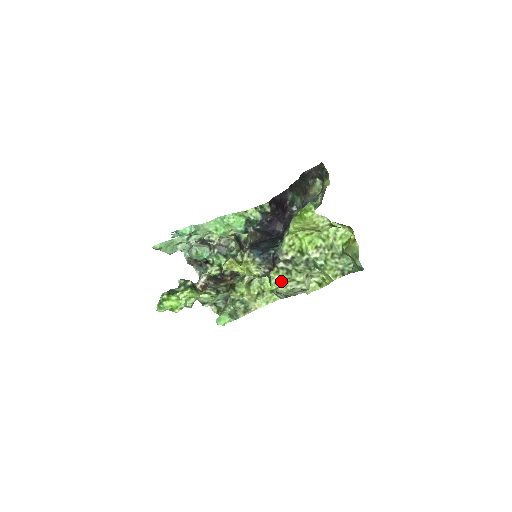
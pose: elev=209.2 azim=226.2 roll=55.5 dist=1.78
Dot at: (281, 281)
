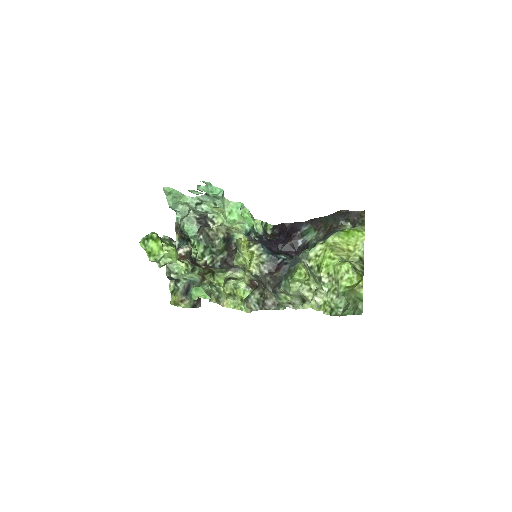
Dot at: (305, 276)
